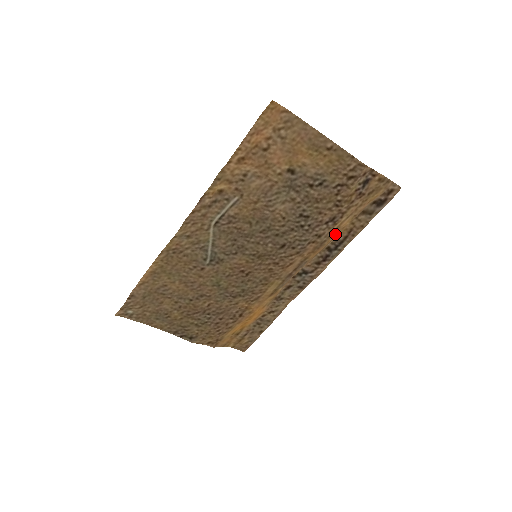
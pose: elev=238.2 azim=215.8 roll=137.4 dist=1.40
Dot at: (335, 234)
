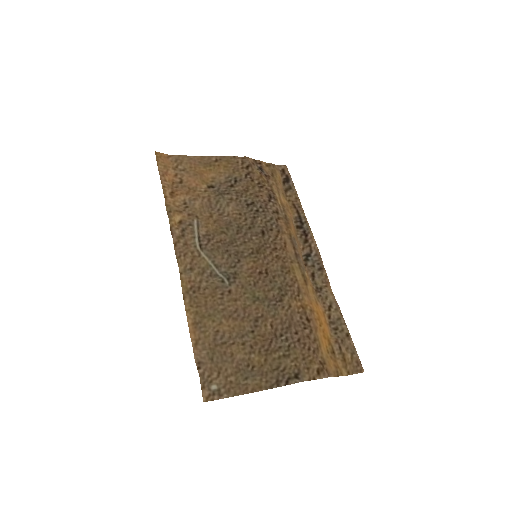
Dot at: (287, 211)
